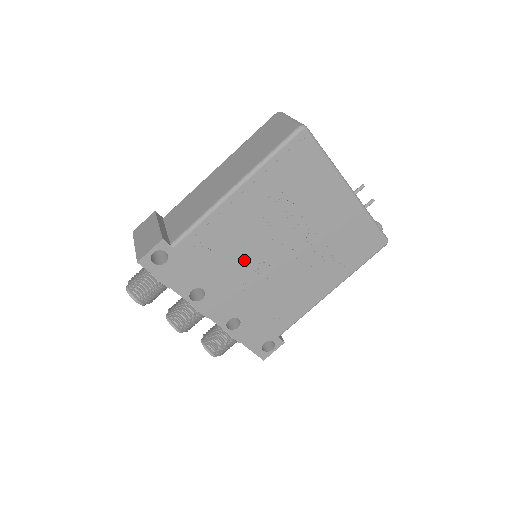
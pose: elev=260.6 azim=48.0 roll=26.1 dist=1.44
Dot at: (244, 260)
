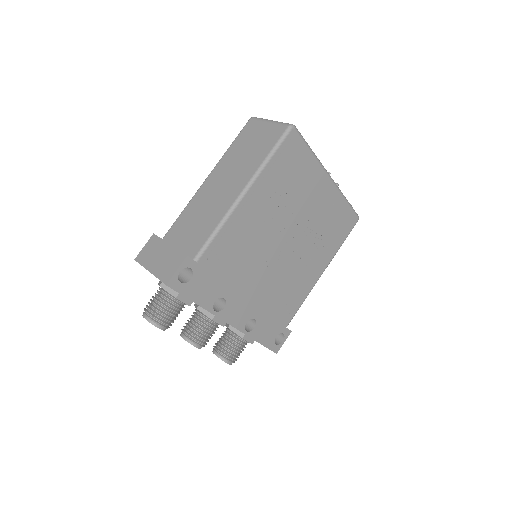
Dot at: (256, 260)
